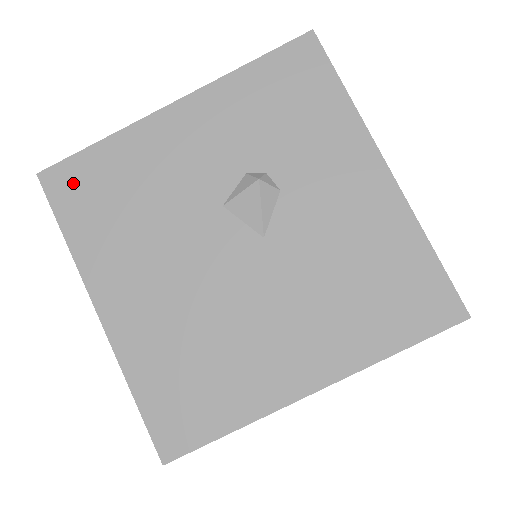
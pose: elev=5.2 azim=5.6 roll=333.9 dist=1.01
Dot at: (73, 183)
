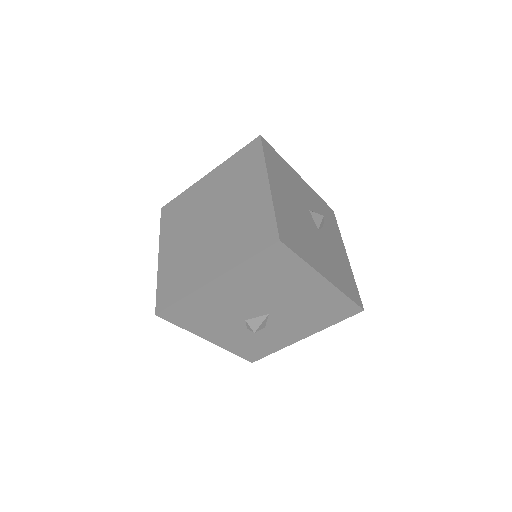
Dot at: (270, 151)
